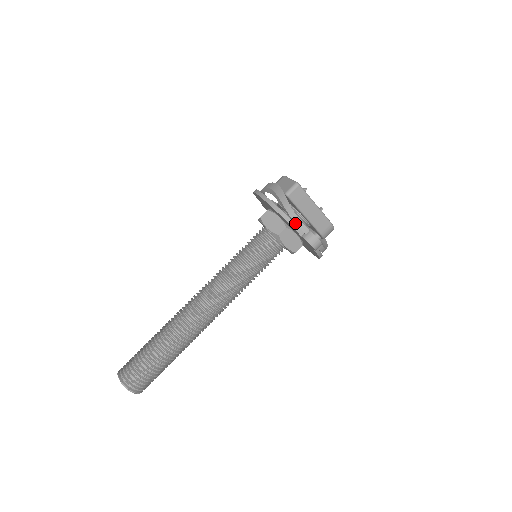
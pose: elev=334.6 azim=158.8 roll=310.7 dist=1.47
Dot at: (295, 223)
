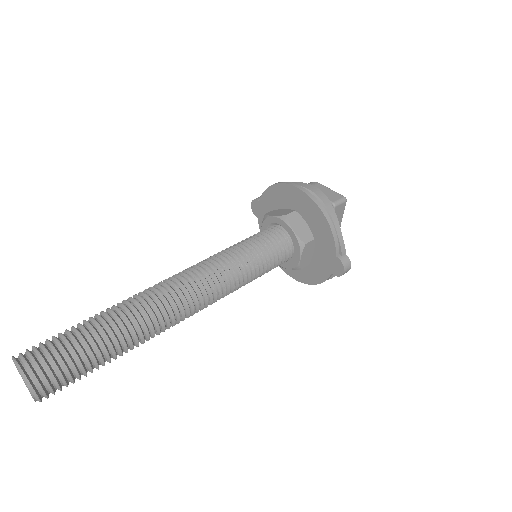
Dot at: (339, 239)
